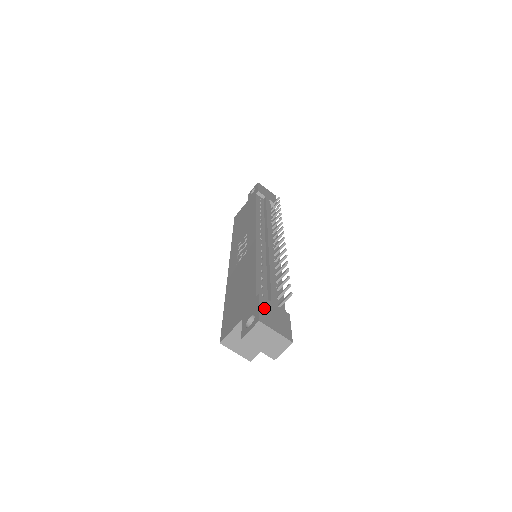
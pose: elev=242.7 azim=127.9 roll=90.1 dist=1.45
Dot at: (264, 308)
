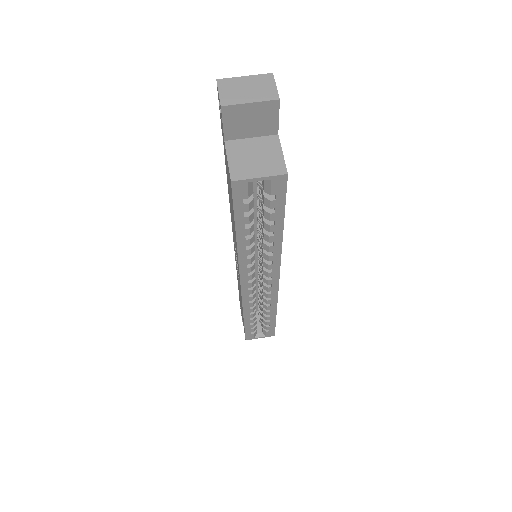
Dot at: occluded
